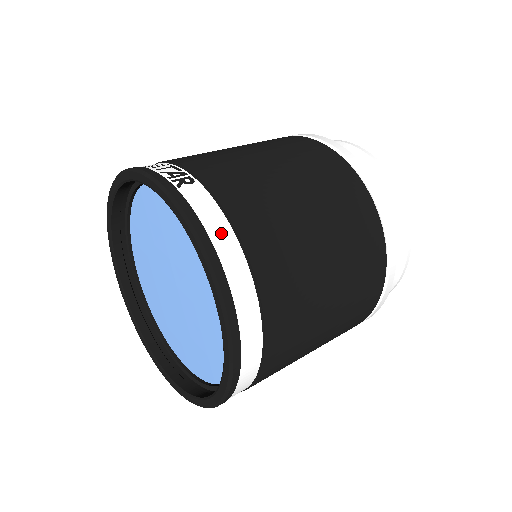
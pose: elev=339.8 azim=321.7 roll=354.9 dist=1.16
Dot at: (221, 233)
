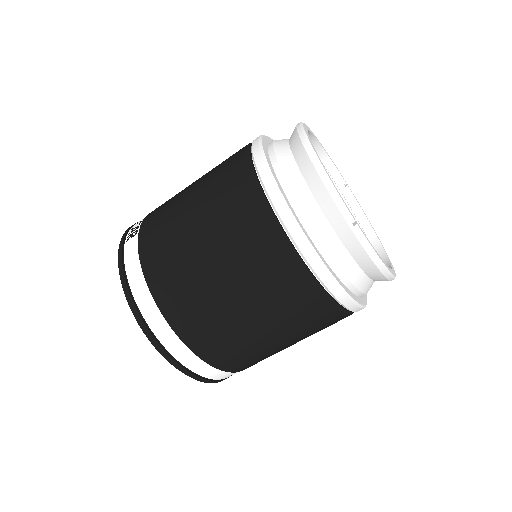
Dot at: (134, 273)
